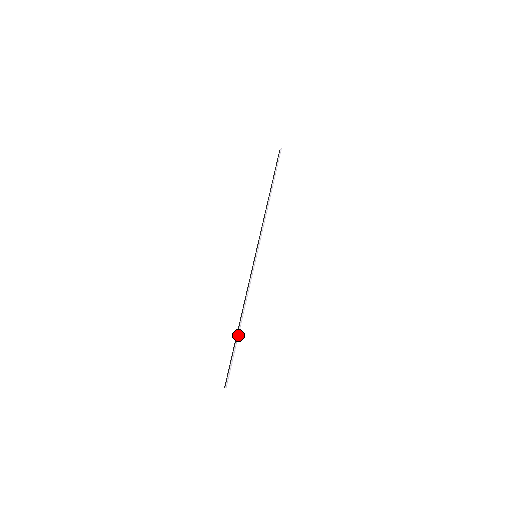
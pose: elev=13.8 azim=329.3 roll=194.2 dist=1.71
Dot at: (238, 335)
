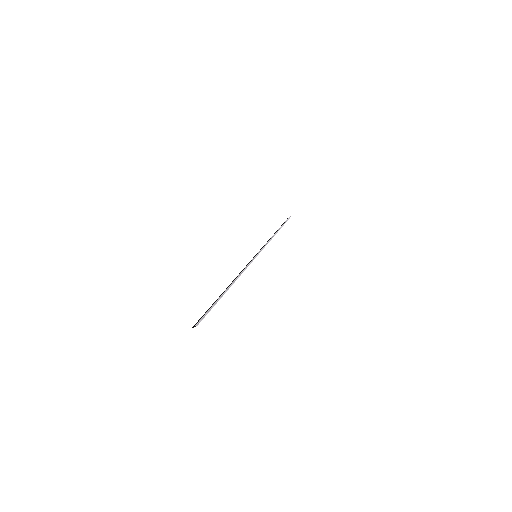
Dot at: (224, 293)
